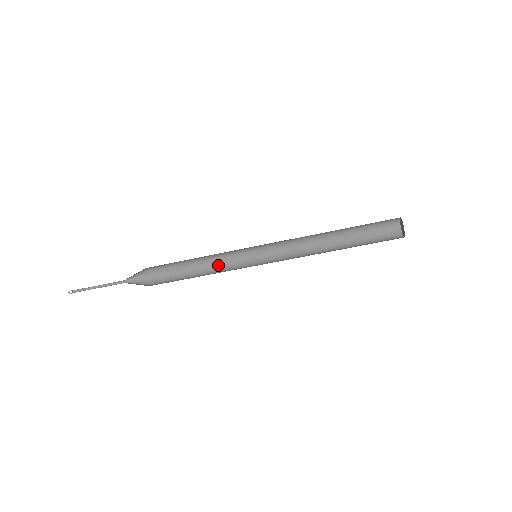
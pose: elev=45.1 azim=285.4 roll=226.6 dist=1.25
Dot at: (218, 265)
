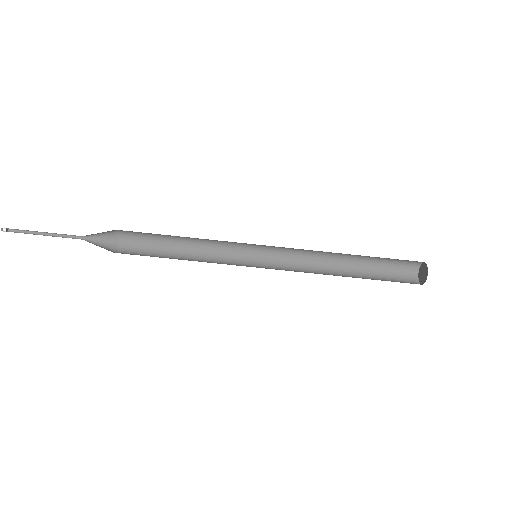
Dot at: (204, 260)
